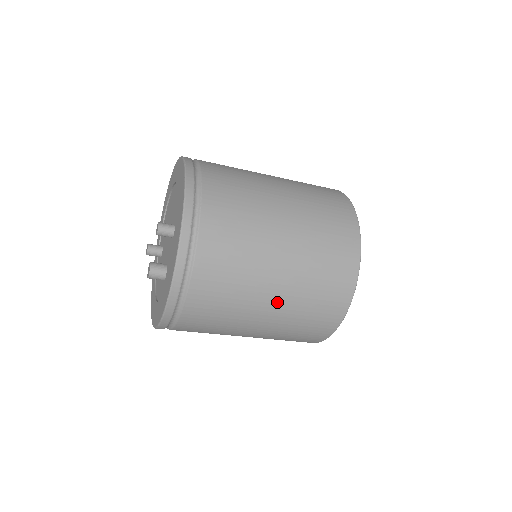
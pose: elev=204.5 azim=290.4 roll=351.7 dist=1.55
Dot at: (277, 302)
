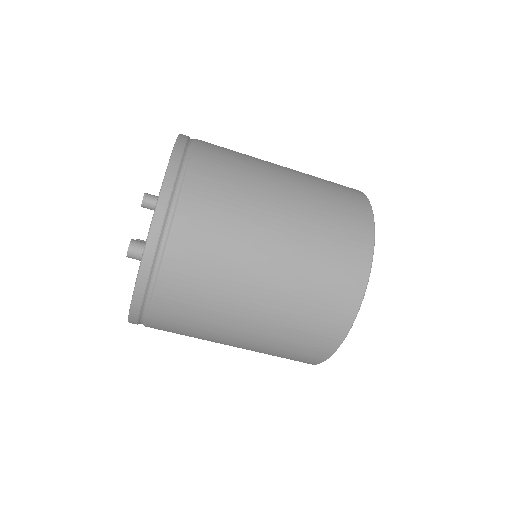
Dot at: (273, 281)
